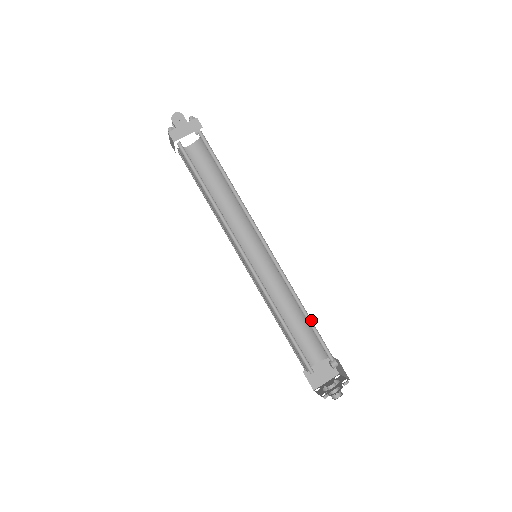
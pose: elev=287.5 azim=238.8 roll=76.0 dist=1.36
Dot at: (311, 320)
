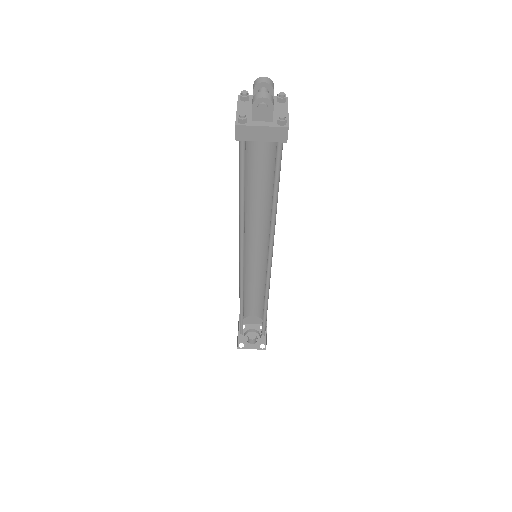
Dot at: occluded
